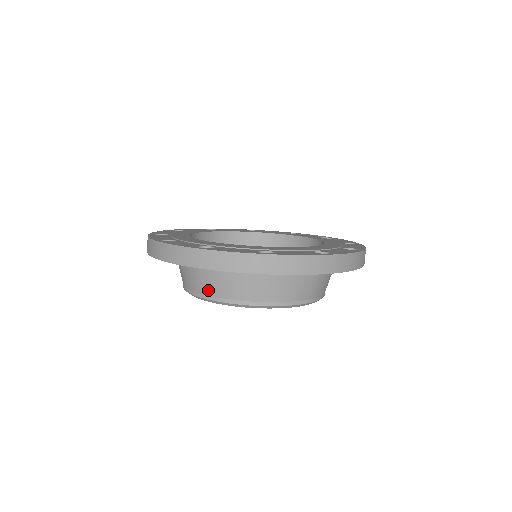
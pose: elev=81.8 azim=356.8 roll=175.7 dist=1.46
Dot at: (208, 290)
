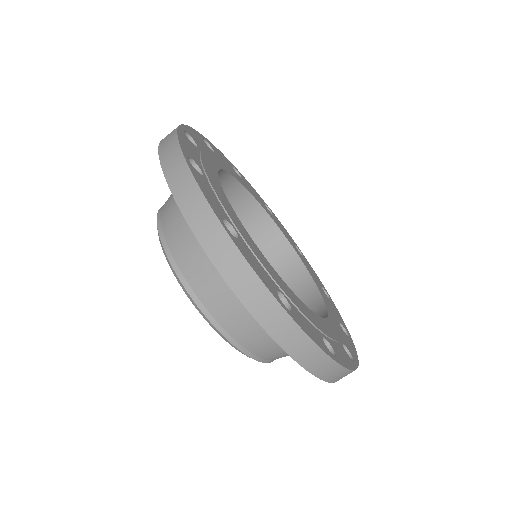
Dot at: (254, 347)
